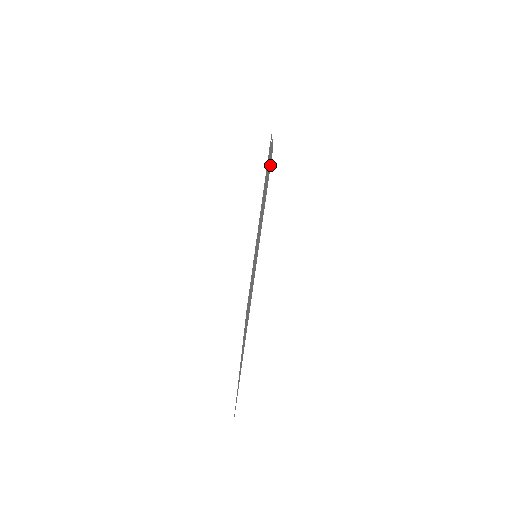
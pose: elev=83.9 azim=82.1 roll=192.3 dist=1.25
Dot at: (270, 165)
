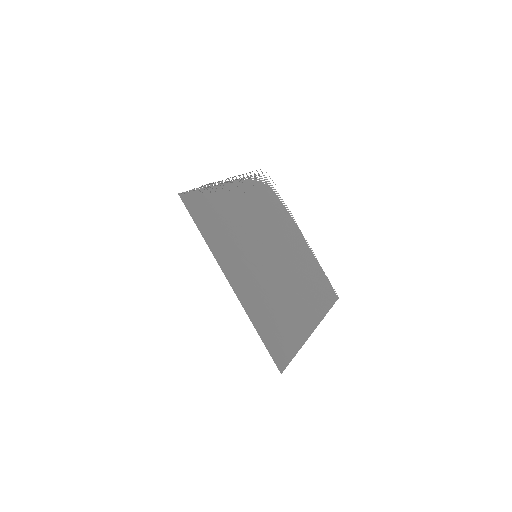
Dot at: (185, 201)
